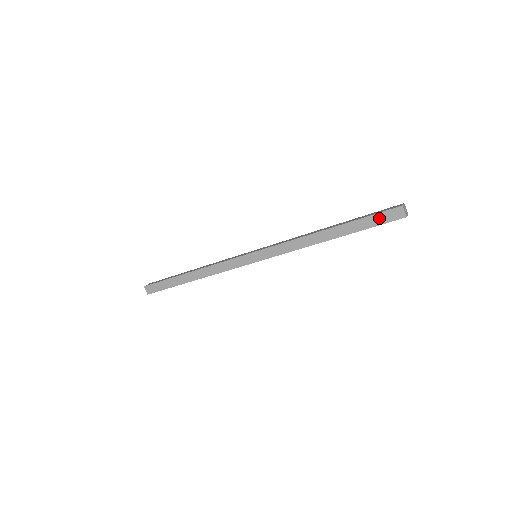
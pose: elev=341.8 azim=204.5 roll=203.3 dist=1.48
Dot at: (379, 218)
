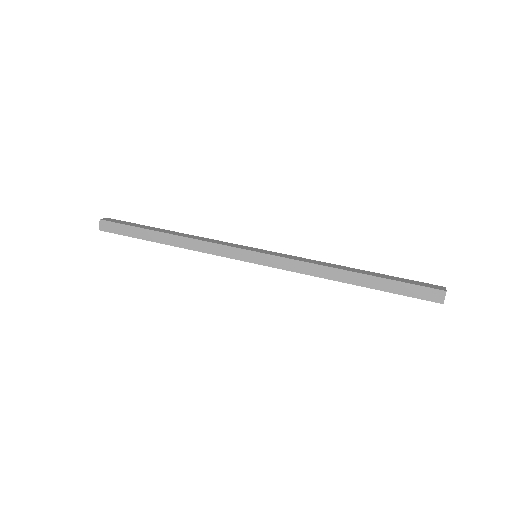
Dot at: (415, 290)
